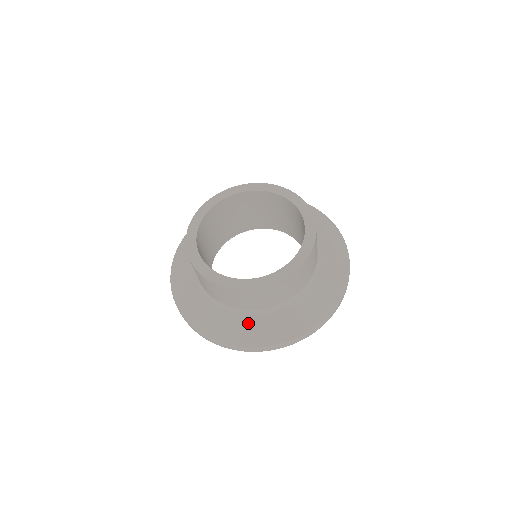
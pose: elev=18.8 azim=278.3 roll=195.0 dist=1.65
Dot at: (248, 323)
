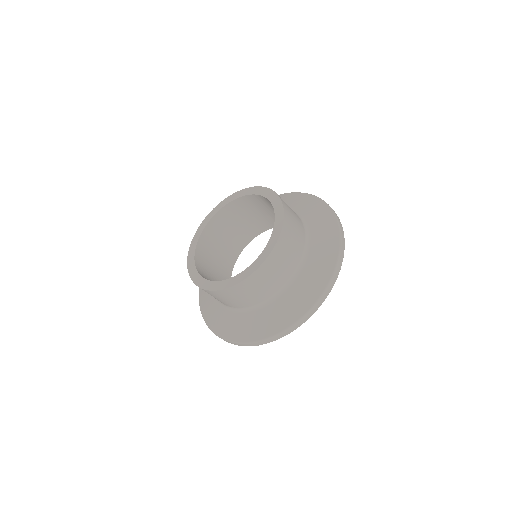
Dot at: (267, 313)
